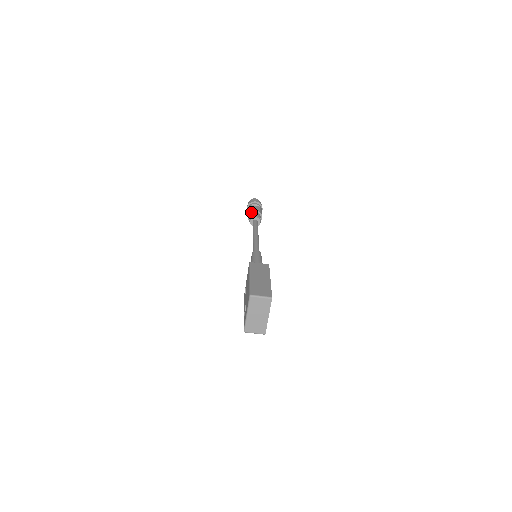
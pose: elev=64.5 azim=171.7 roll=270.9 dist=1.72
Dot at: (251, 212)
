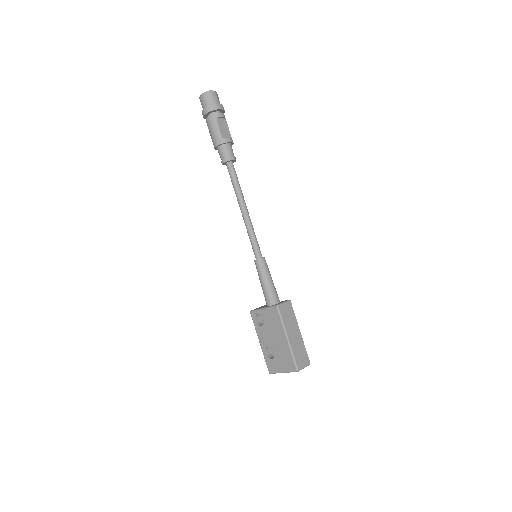
Dot at: (223, 143)
